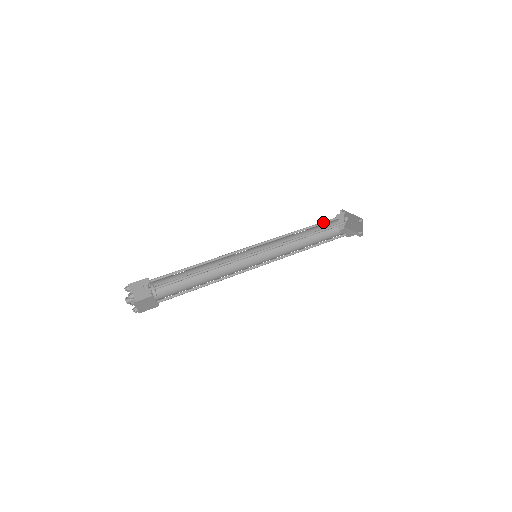
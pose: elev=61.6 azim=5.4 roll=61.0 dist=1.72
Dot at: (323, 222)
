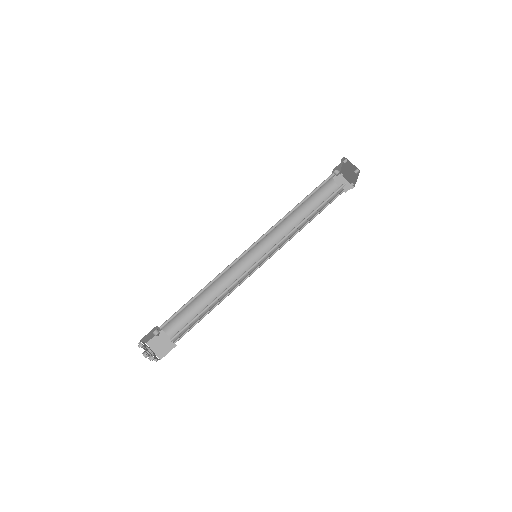
Dot at: (319, 193)
